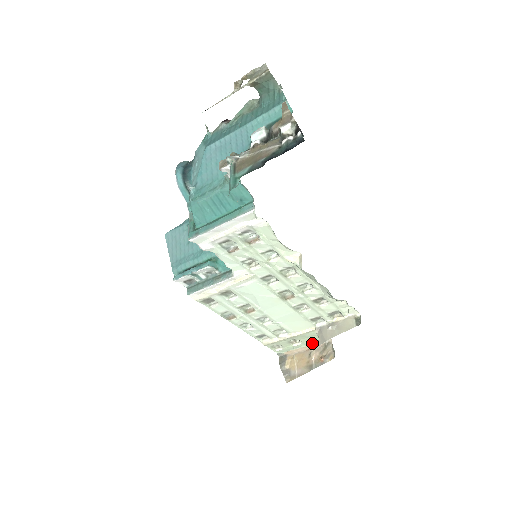
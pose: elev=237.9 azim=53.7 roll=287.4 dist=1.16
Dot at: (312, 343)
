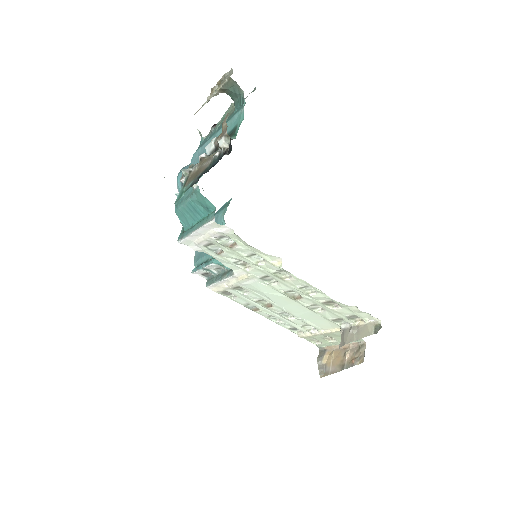
Dot at: occluded
